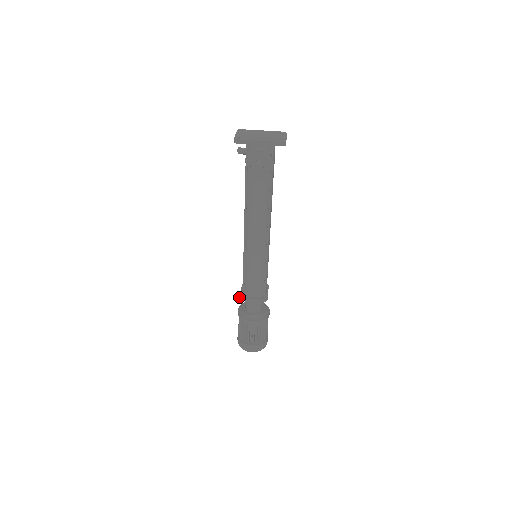
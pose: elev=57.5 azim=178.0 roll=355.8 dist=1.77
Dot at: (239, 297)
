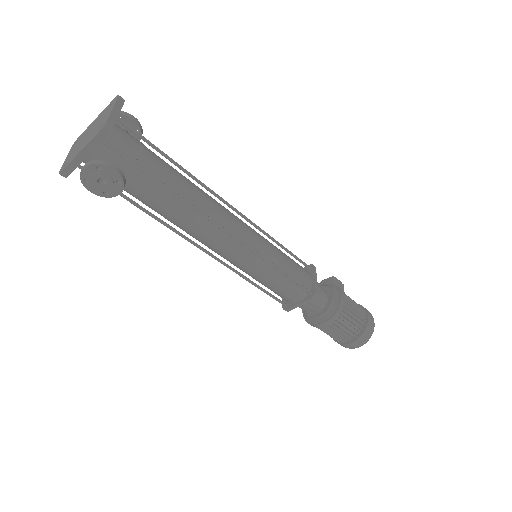
Dot at: occluded
